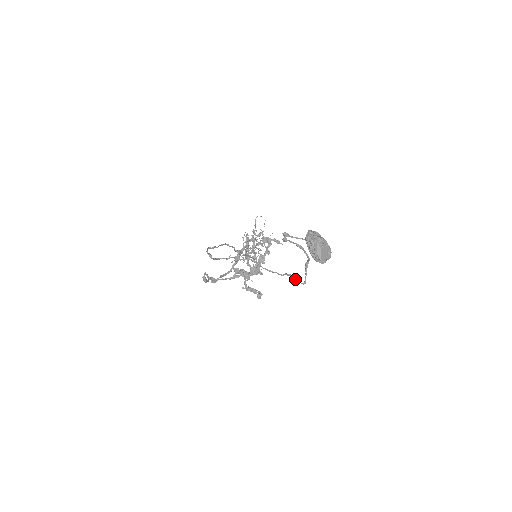
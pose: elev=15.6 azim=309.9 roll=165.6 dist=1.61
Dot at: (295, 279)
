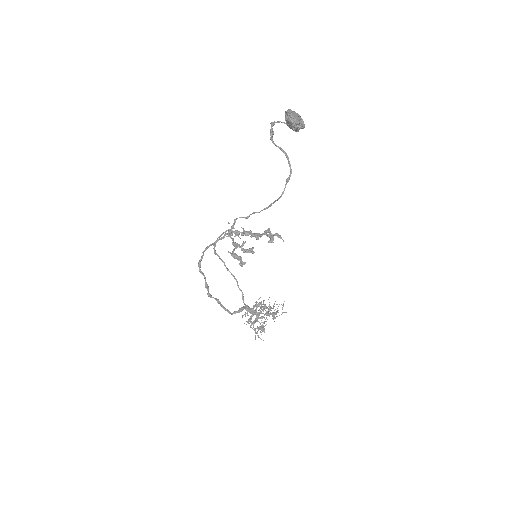
Dot at: (276, 200)
